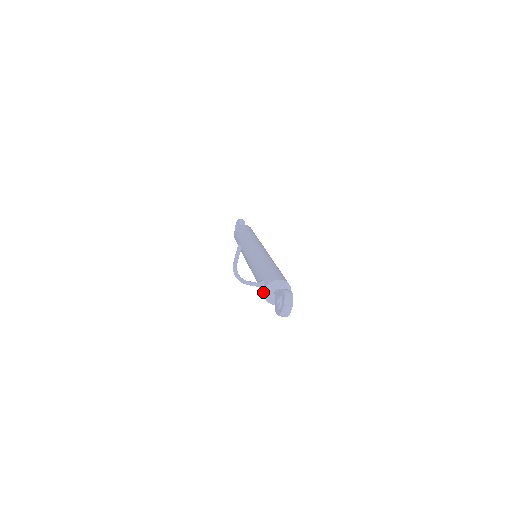
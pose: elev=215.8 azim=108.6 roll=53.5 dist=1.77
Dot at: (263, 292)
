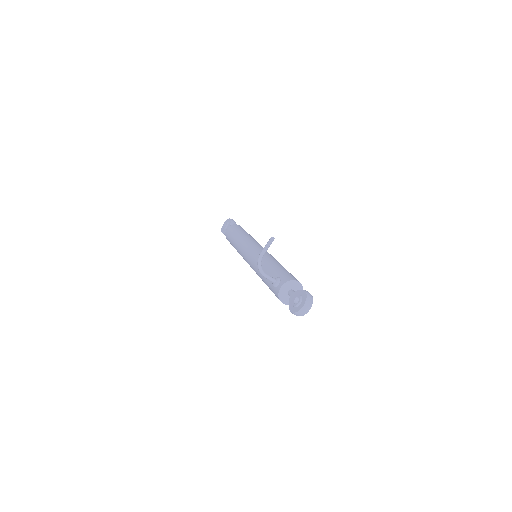
Dot at: (278, 288)
